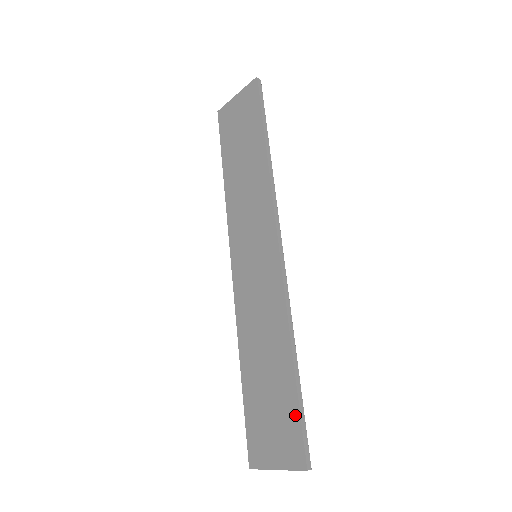
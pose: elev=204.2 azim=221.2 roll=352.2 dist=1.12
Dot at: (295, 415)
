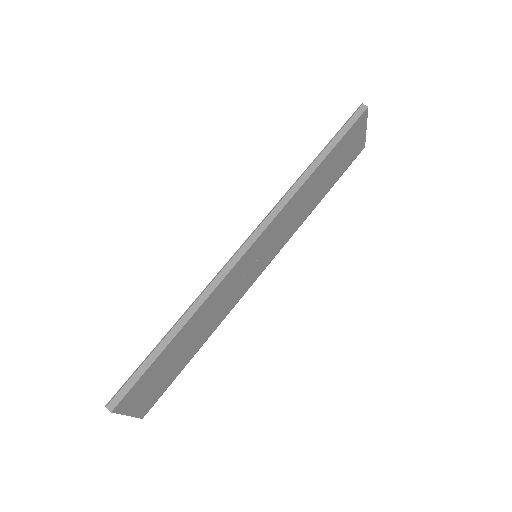
Dot at: (141, 367)
